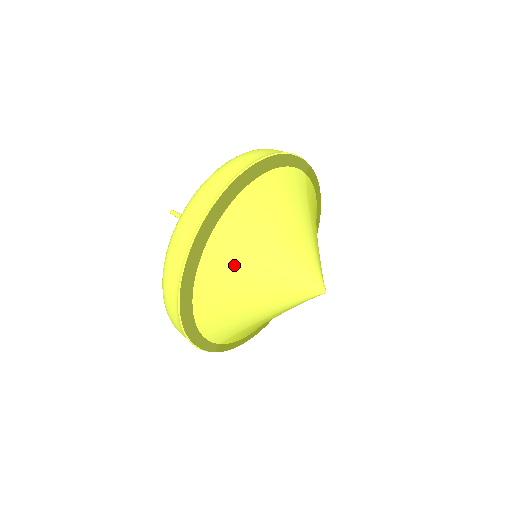
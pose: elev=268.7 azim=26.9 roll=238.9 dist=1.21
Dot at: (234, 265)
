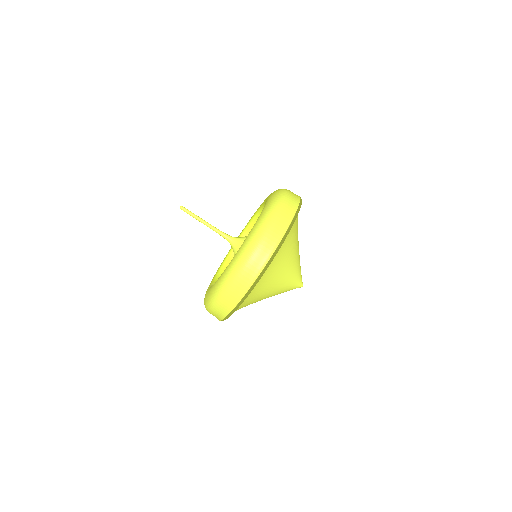
Dot at: (263, 289)
